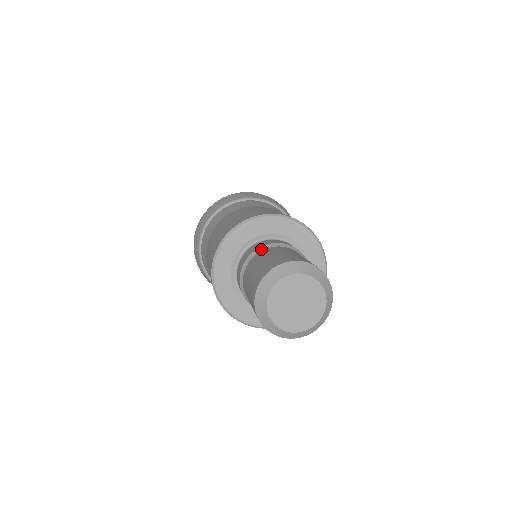
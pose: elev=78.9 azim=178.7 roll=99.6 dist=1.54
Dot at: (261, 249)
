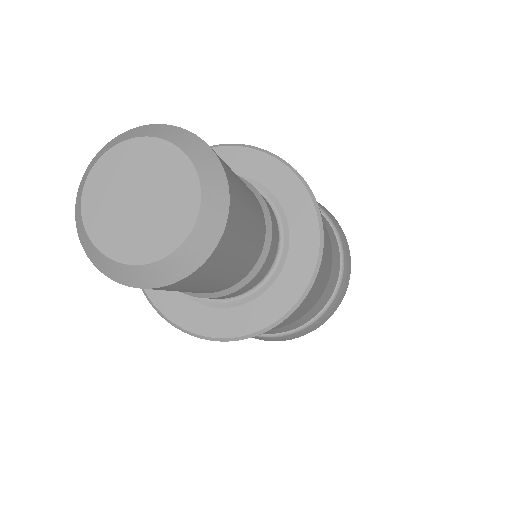
Dot at: occluded
